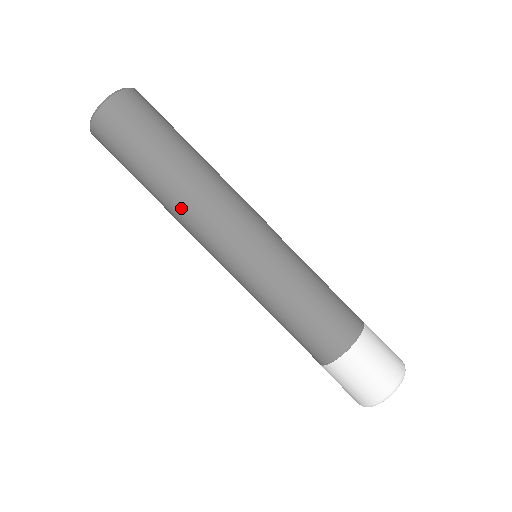
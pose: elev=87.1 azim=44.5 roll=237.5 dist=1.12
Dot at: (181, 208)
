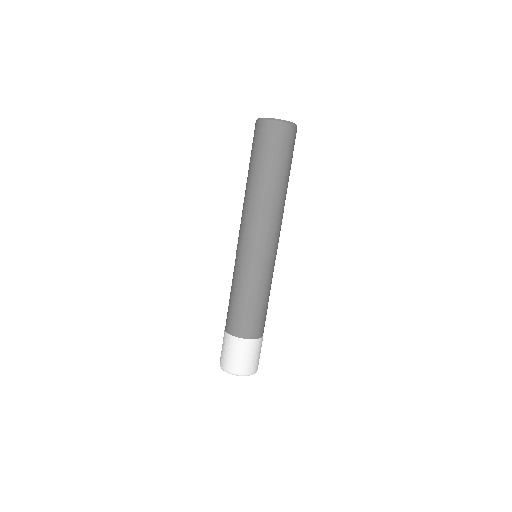
Dot at: (253, 201)
